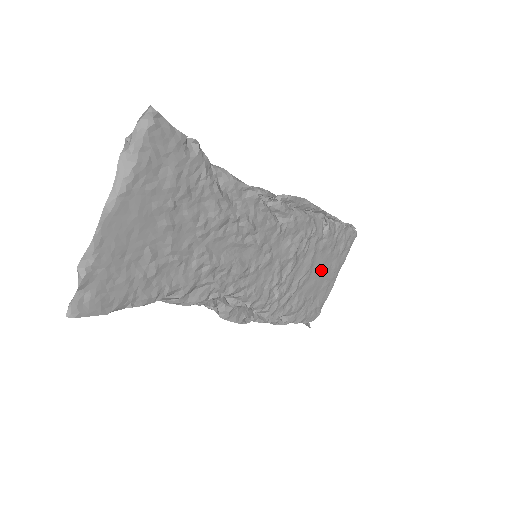
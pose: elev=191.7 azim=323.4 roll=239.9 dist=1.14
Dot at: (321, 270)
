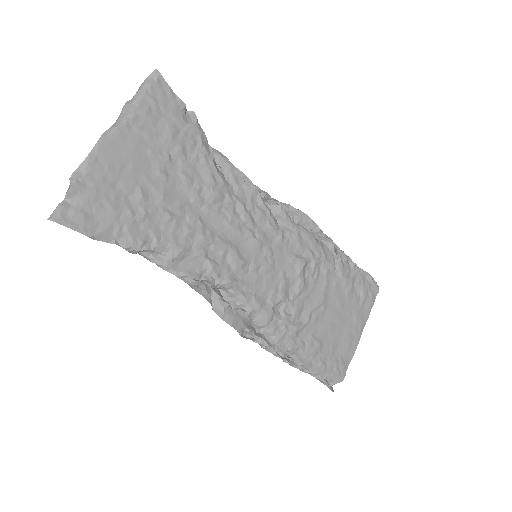
Dot at: (338, 313)
